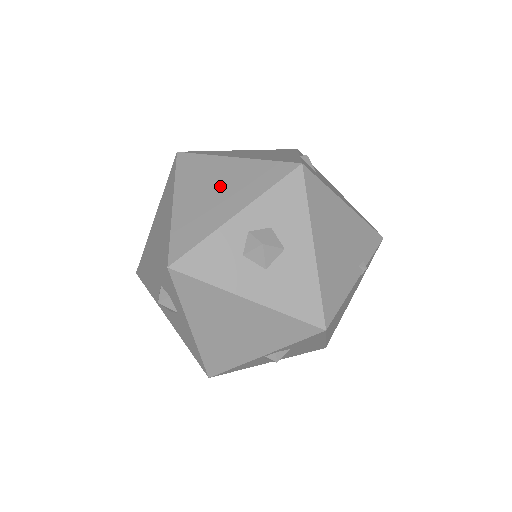
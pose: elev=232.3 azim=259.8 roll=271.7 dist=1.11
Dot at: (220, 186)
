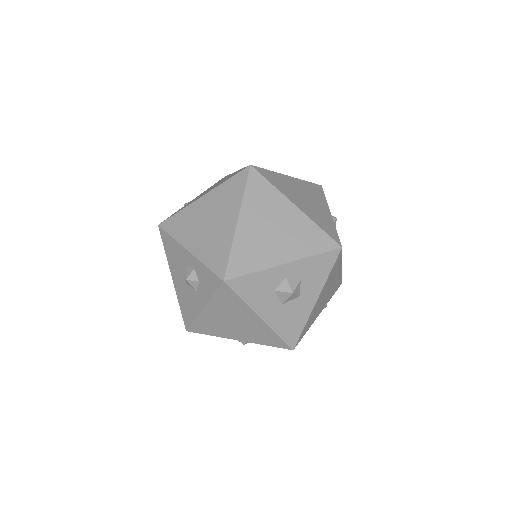
Dot at: (279, 228)
